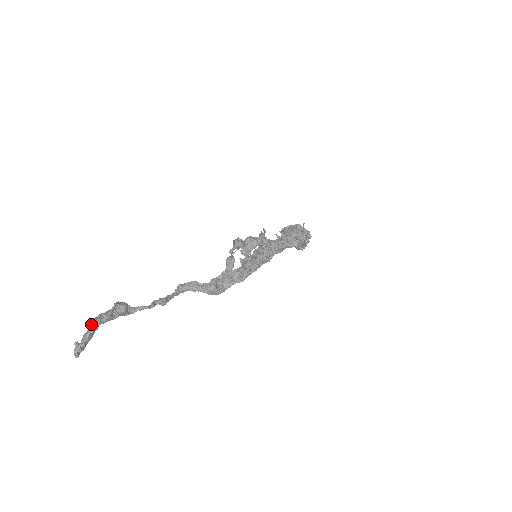
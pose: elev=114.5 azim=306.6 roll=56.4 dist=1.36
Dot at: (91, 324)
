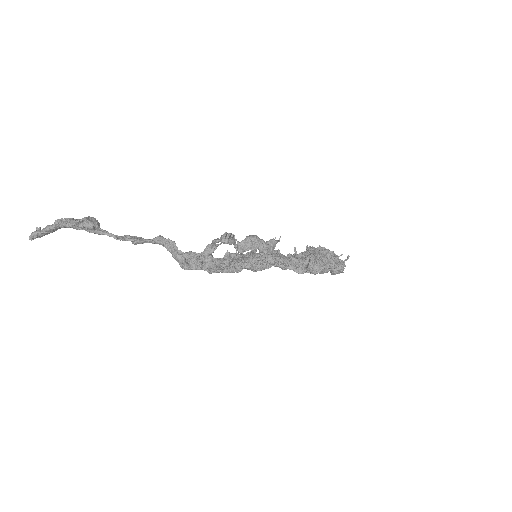
Dot at: (54, 222)
